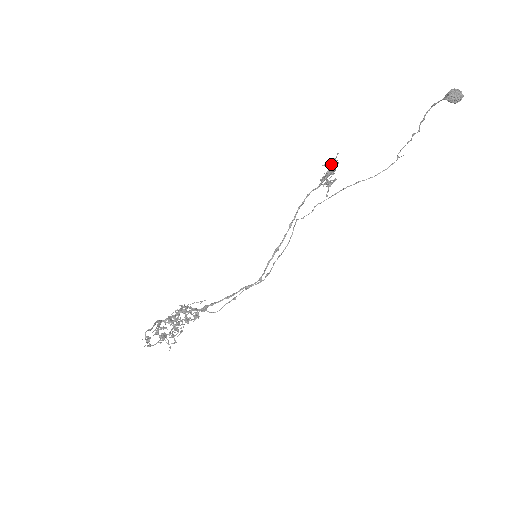
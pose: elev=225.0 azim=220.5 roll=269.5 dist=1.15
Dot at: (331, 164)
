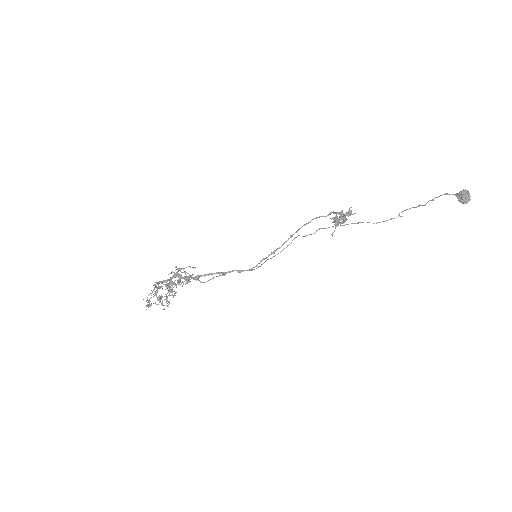
Dot at: (346, 213)
